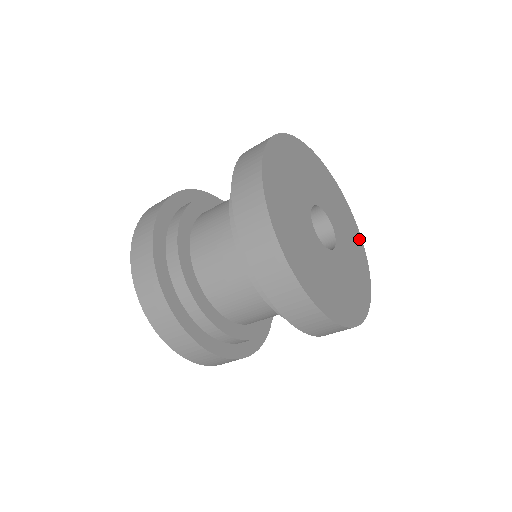
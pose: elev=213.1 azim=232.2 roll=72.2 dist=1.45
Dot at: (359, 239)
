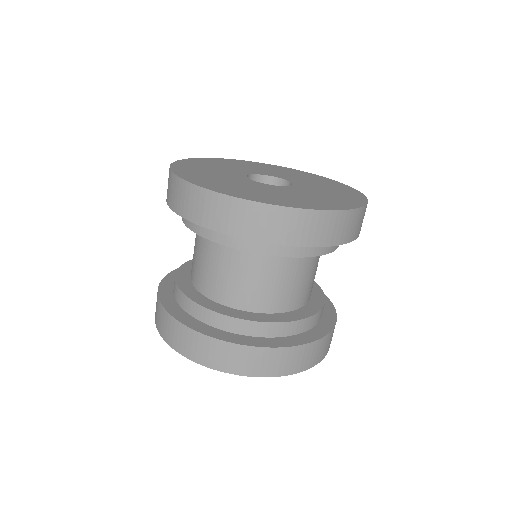
Dot at: (358, 197)
